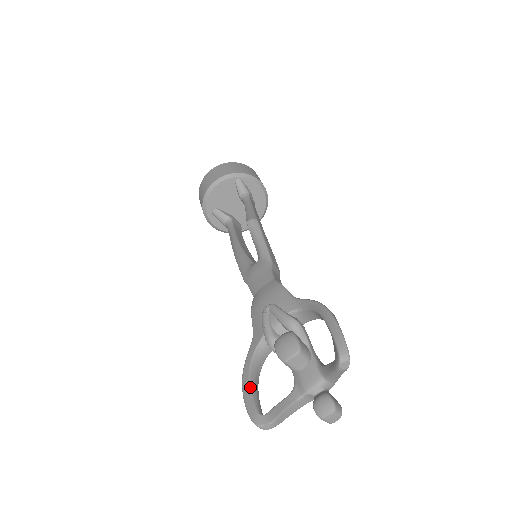
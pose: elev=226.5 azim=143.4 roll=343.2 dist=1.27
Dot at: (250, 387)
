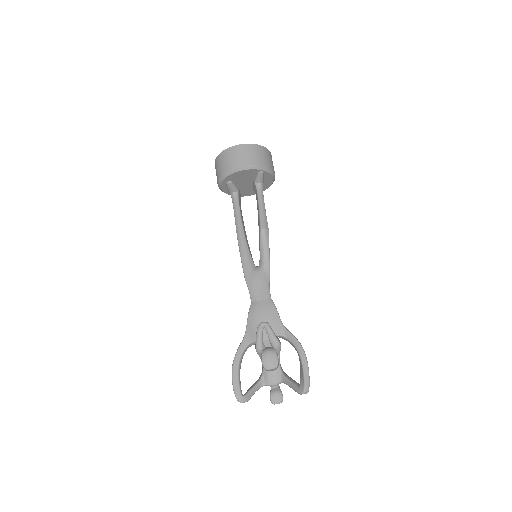
Dot at: (238, 374)
